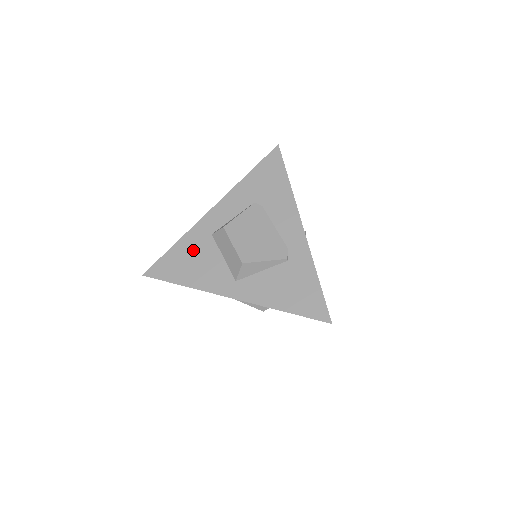
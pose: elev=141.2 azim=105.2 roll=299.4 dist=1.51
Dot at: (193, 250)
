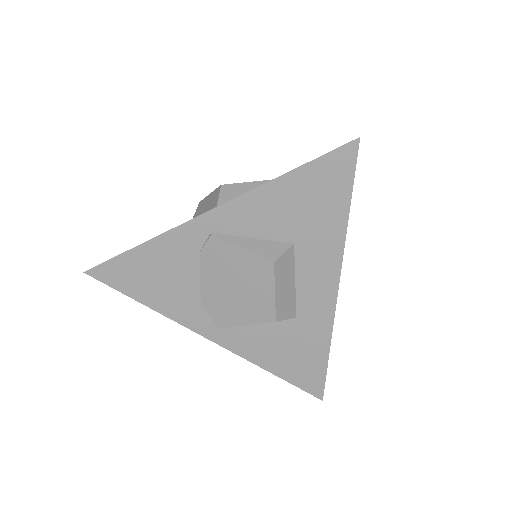
Dot at: occluded
